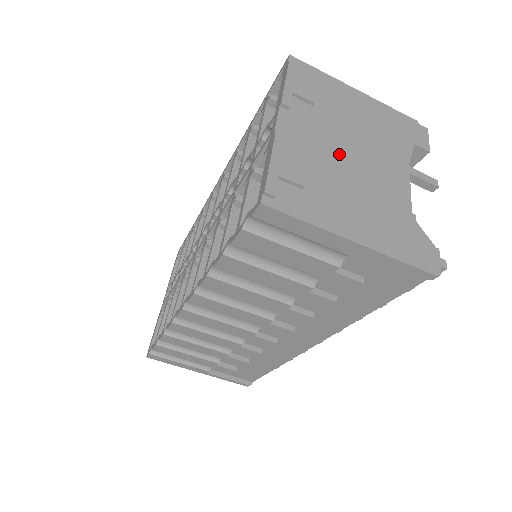
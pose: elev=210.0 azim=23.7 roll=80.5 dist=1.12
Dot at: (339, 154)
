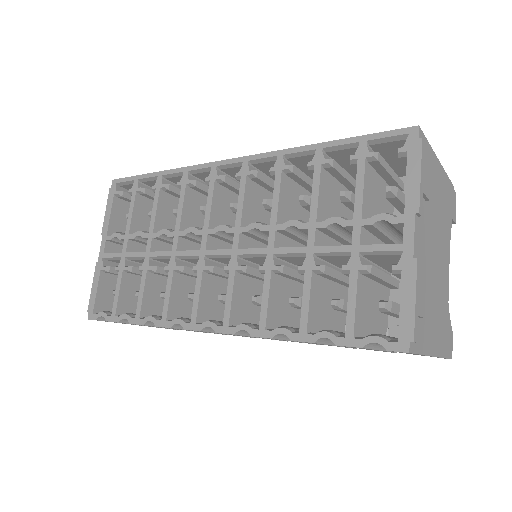
Dot at: (432, 259)
